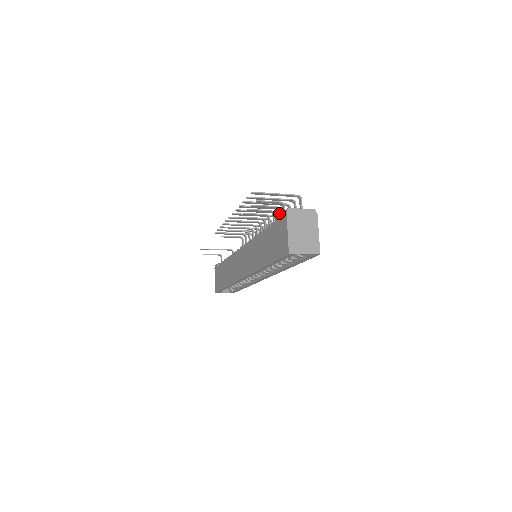
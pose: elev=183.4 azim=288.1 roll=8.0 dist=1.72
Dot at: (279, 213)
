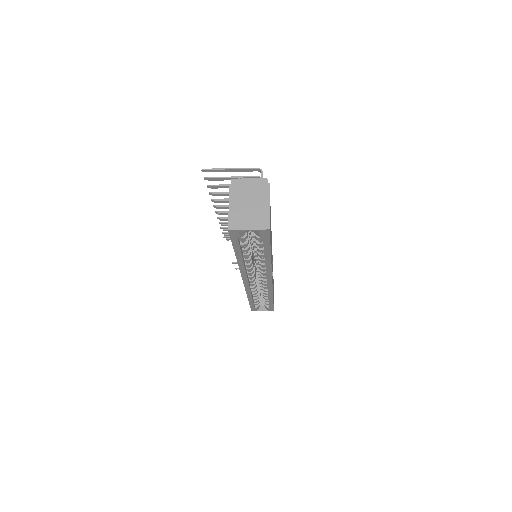
Dot at: occluded
